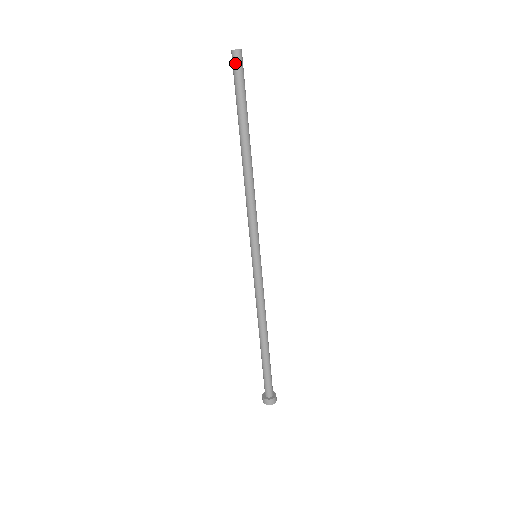
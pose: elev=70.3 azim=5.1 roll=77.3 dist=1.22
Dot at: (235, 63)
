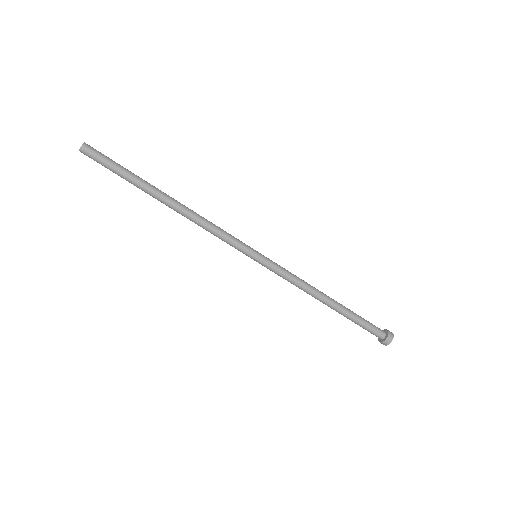
Dot at: occluded
